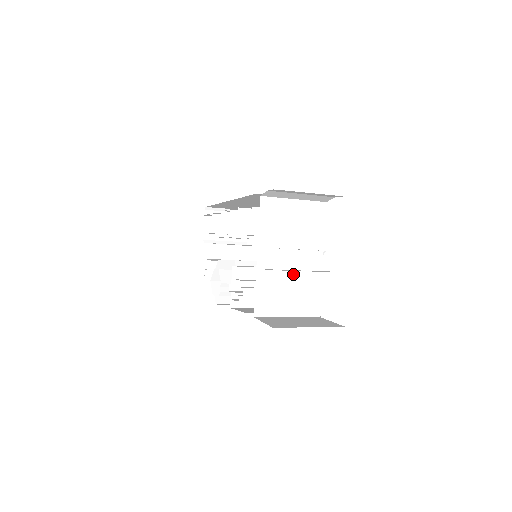
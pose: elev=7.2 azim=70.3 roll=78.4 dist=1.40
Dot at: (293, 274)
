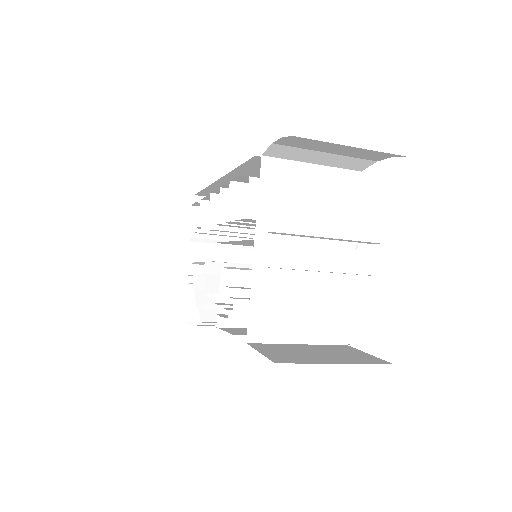
Dot at: (310, 276)
